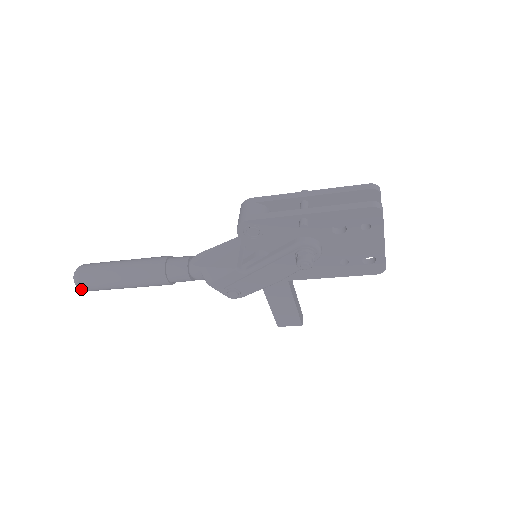
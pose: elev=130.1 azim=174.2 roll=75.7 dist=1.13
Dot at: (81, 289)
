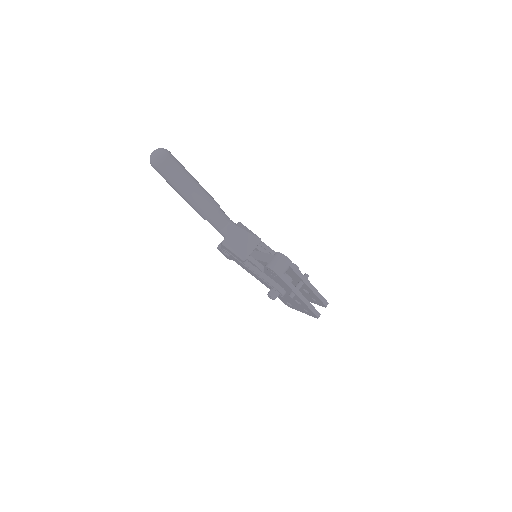
Dot at: (152, 165)
